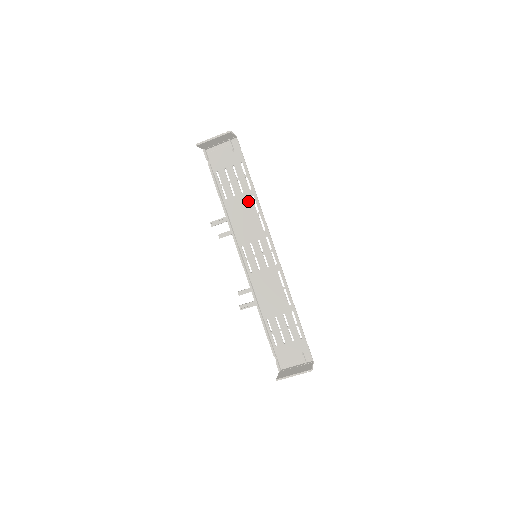
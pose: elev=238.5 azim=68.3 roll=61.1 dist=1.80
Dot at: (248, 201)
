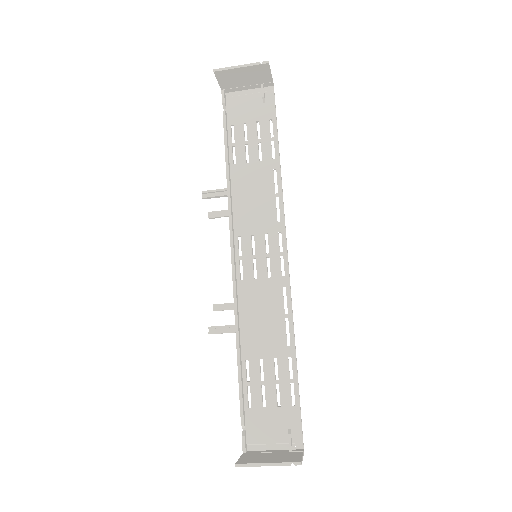
Dot at: (266, 174)
